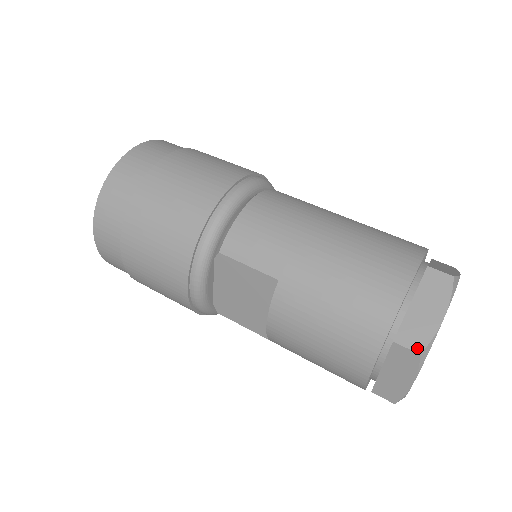
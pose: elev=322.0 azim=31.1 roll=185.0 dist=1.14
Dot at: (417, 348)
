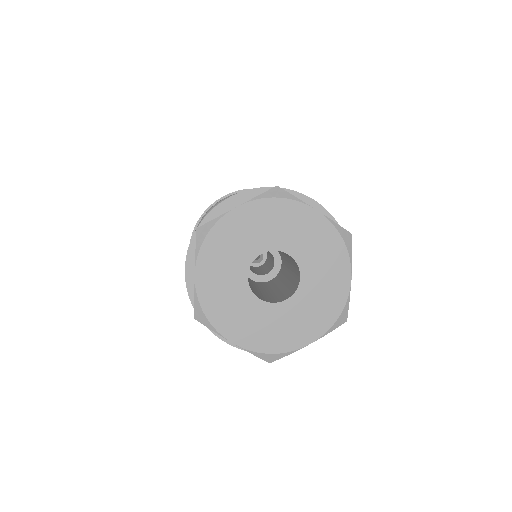
Dot at: (200, 226)
